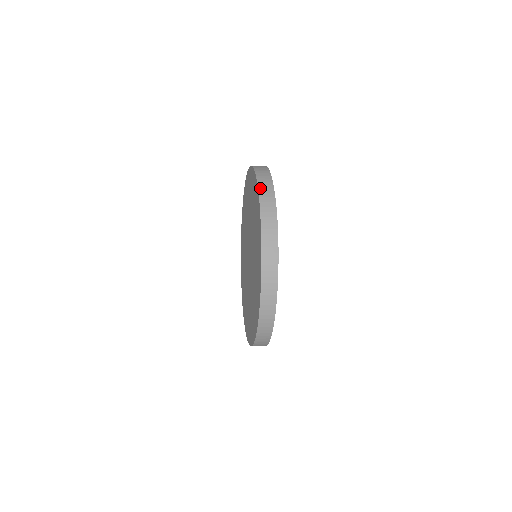
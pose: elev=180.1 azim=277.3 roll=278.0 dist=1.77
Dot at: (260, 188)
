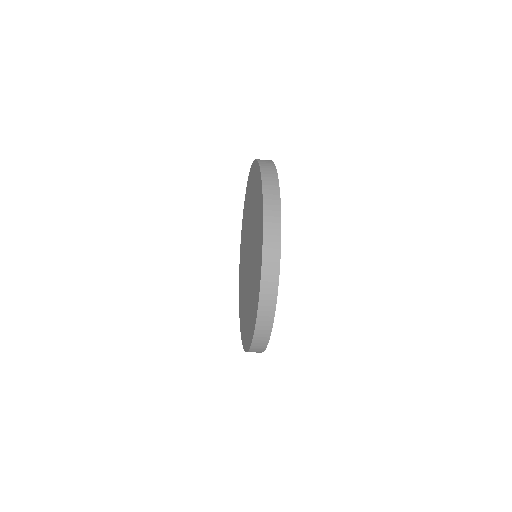
Dot at: (258, 159)
